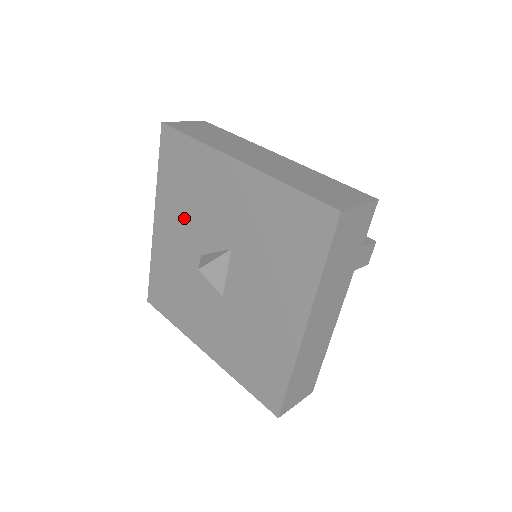
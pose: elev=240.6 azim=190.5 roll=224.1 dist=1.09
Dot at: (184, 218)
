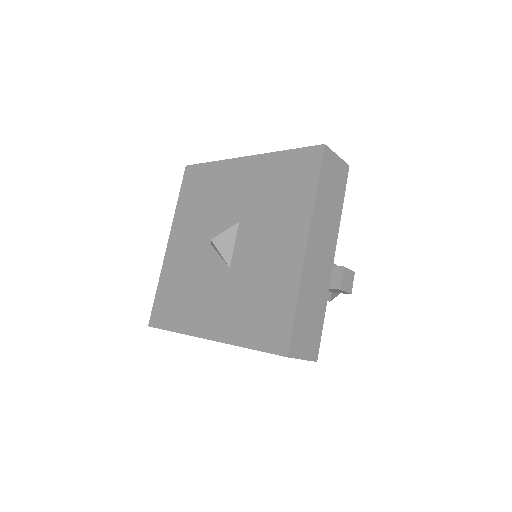
Dot at: (198, 223)
